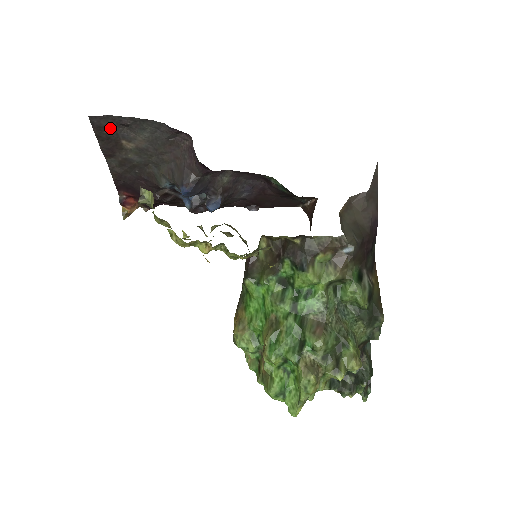
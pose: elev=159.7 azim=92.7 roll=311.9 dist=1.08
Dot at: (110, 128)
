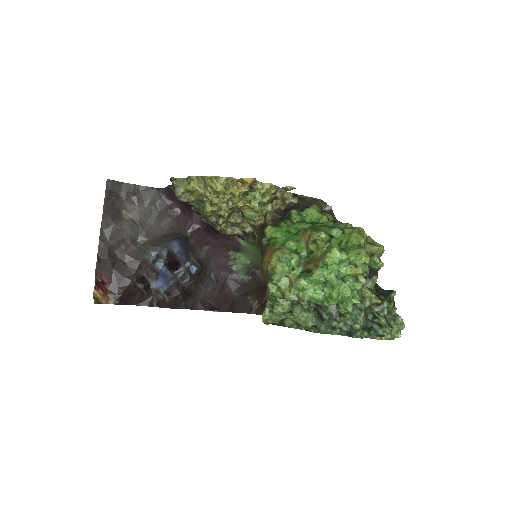
Dot at: (118, 195)
